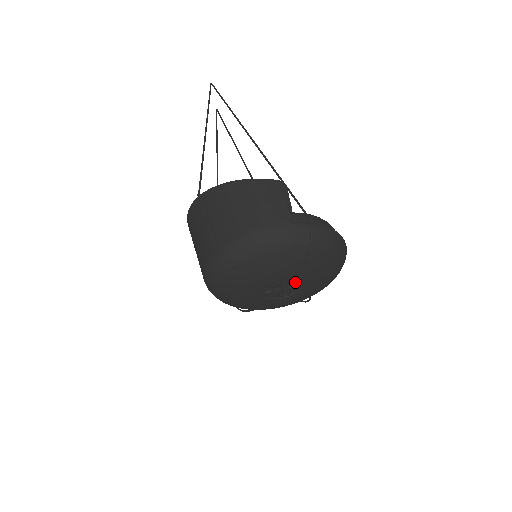
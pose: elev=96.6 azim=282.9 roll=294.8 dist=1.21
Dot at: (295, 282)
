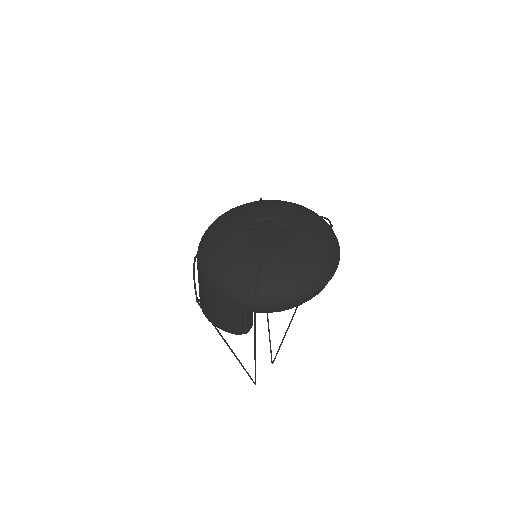
Dot at: occluded
